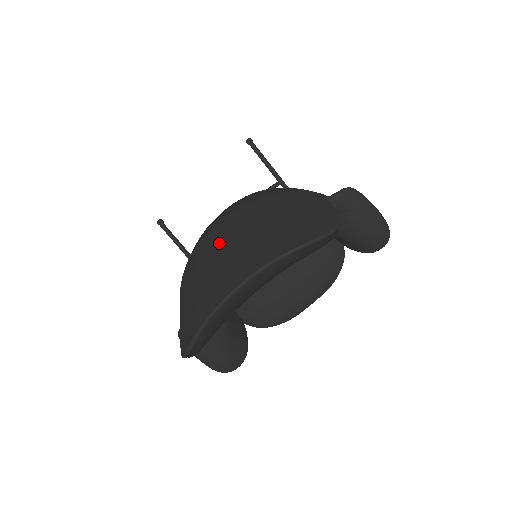
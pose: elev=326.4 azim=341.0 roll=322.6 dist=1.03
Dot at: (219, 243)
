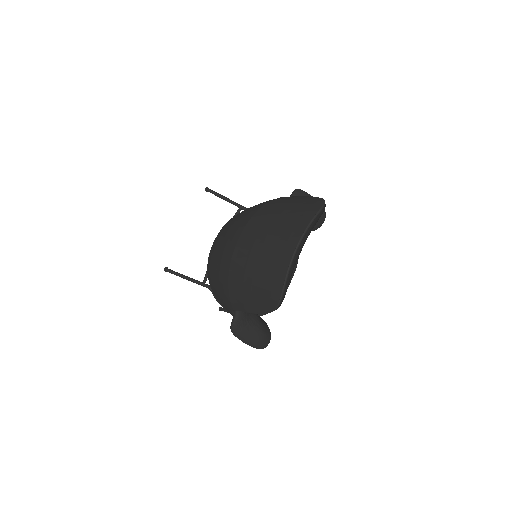
Dot at: (256, 241)
